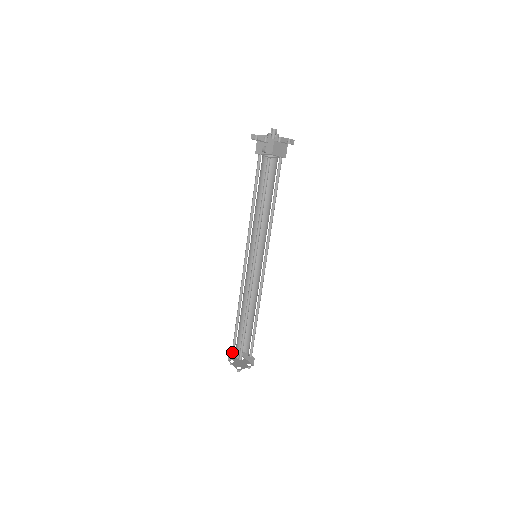
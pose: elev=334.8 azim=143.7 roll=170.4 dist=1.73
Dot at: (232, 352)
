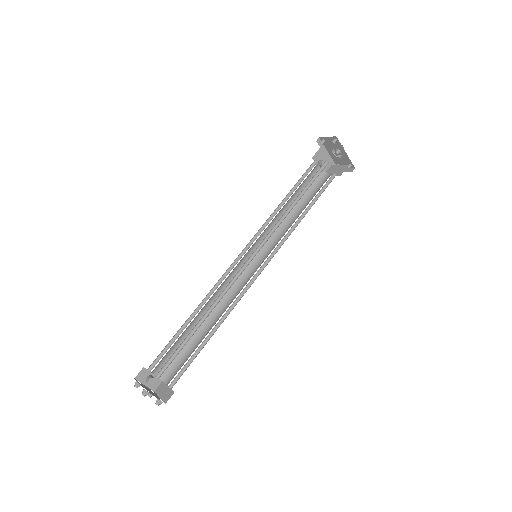
Dot at: (148, 369)
